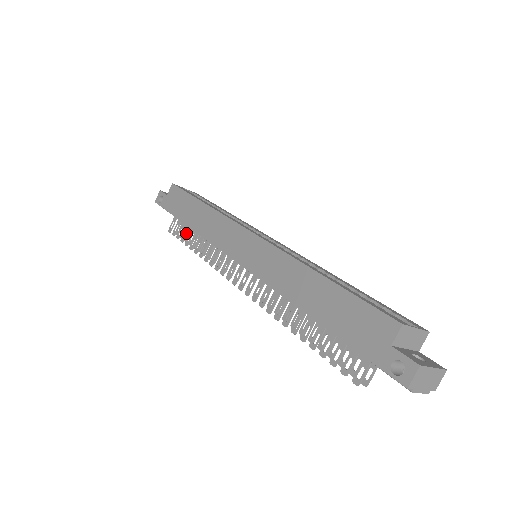
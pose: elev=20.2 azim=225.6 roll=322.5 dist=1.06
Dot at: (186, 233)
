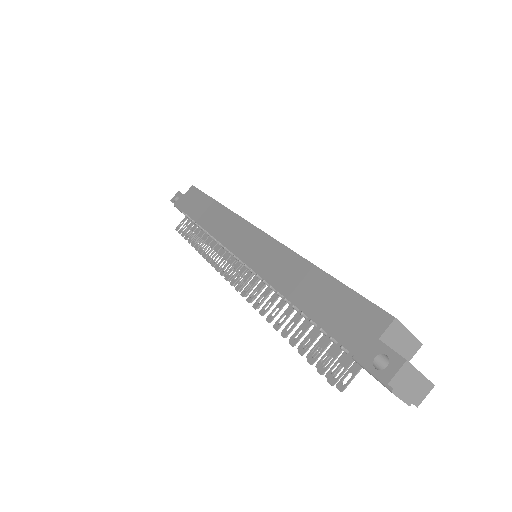
Dot at: (192, 231)
